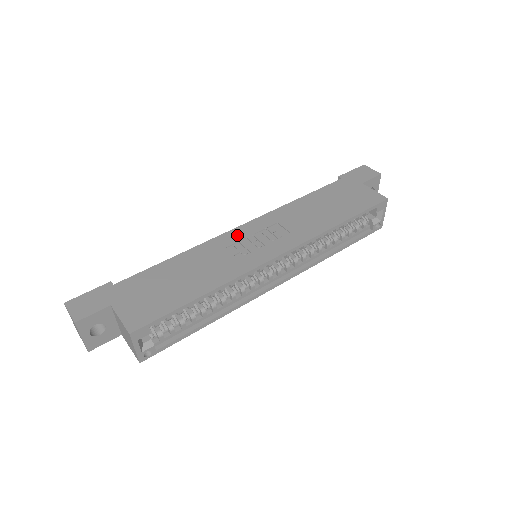
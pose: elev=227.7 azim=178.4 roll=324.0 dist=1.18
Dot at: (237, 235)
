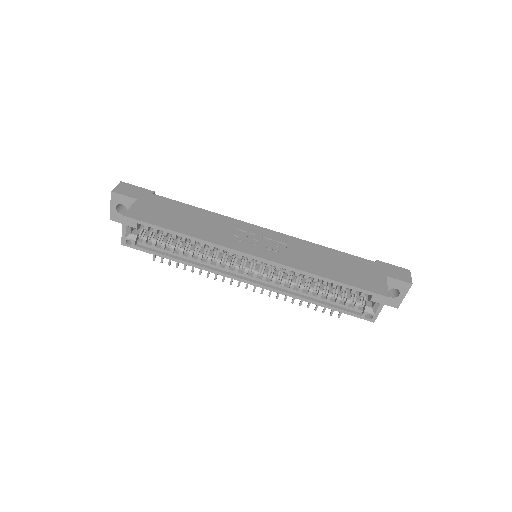
Dot at: (252, 229)
